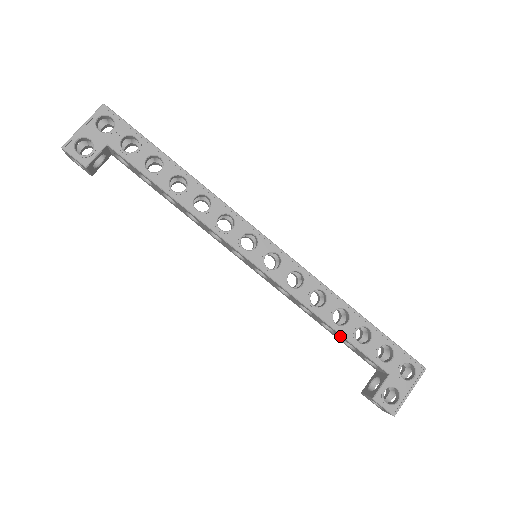
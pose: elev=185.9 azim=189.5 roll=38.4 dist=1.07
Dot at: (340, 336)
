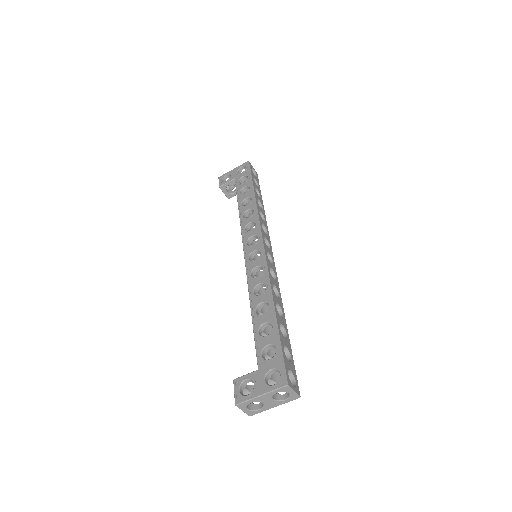
Dot at: occluded
